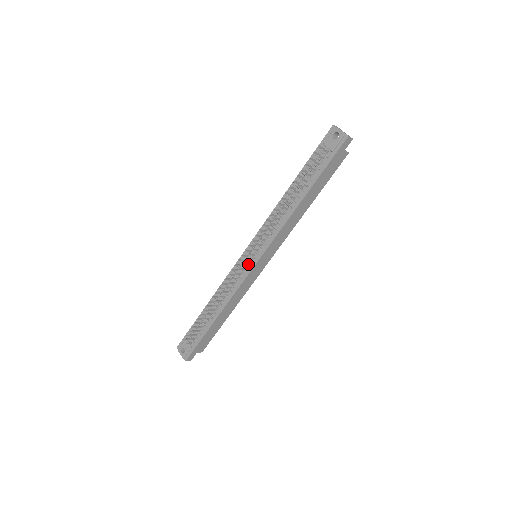
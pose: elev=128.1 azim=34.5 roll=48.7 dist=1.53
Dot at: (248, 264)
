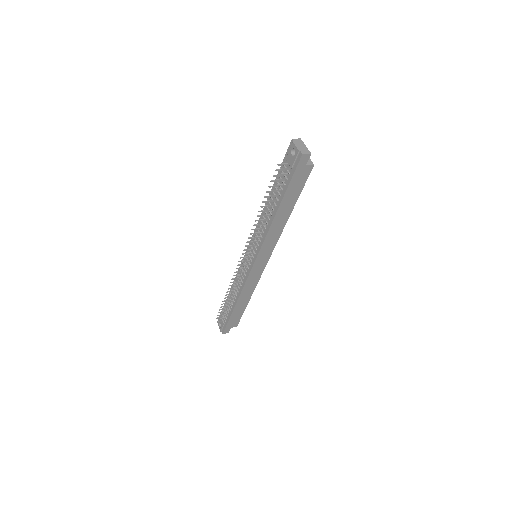
Dot at: (248, 264)
